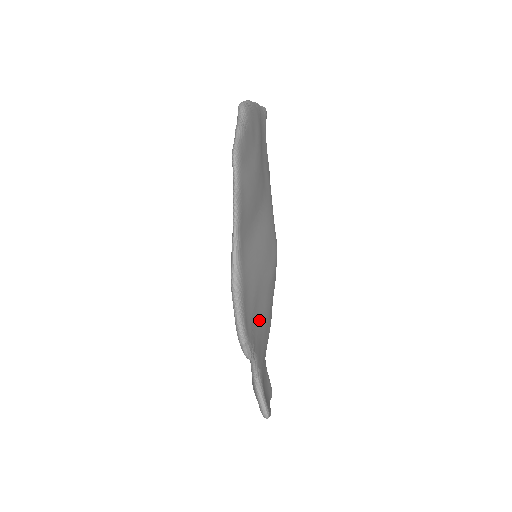
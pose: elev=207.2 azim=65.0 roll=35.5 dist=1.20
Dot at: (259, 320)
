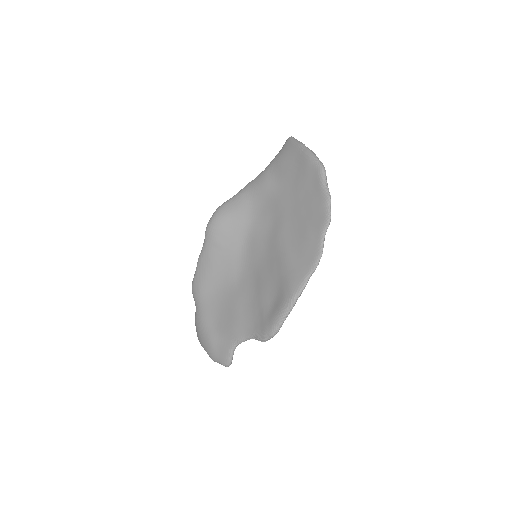
Dot at: occluded
